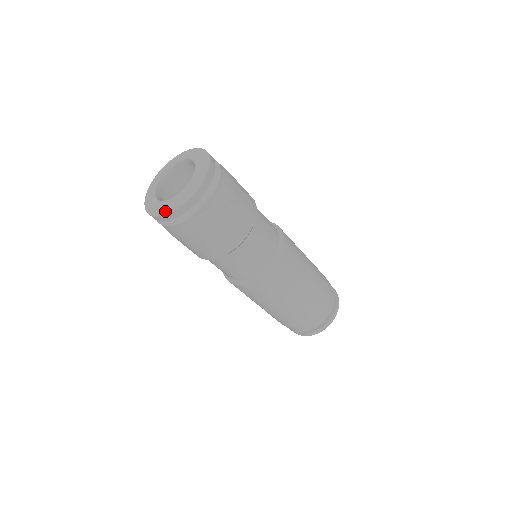
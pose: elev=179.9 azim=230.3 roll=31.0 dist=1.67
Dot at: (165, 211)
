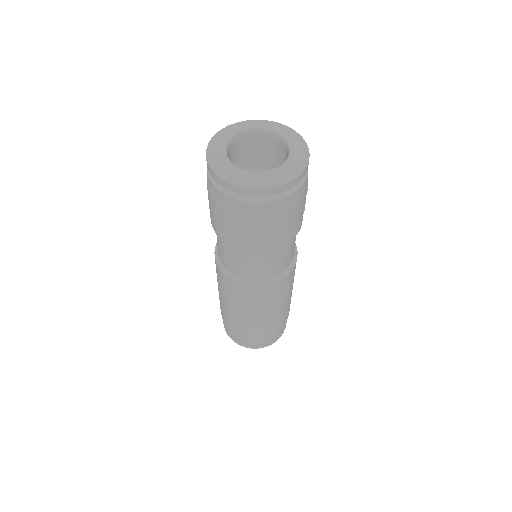
Dot at: (269, 183)
